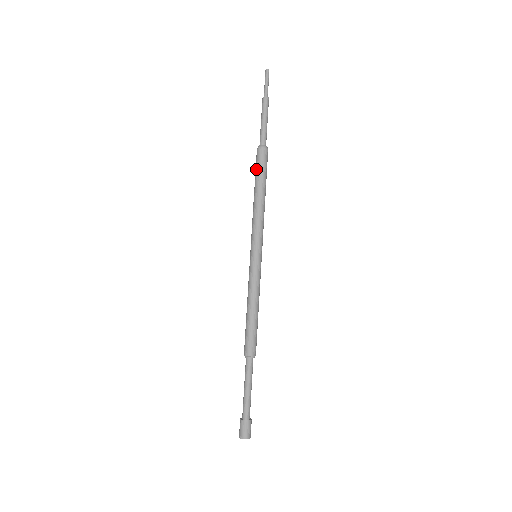
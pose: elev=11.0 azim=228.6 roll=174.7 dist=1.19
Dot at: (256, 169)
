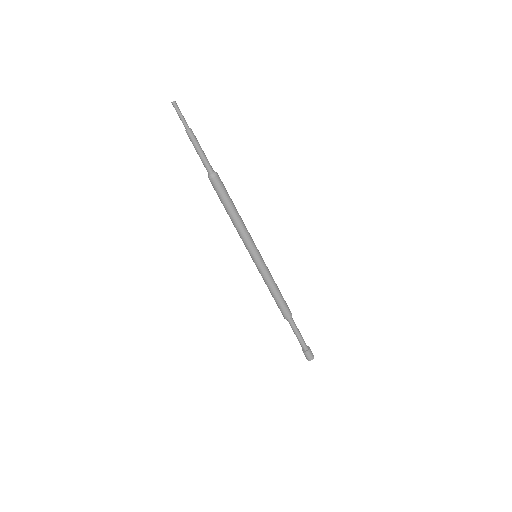
Dot at: (220, 196)
